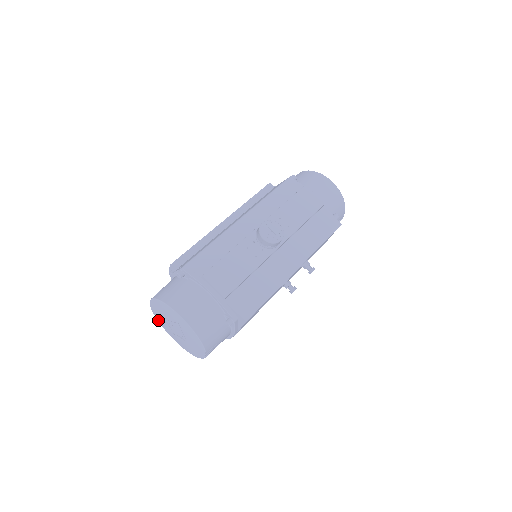
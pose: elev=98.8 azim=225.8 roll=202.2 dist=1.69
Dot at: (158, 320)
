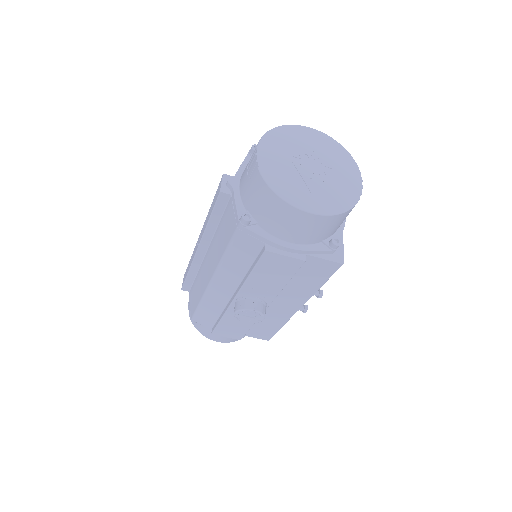
Dot at: occluded
